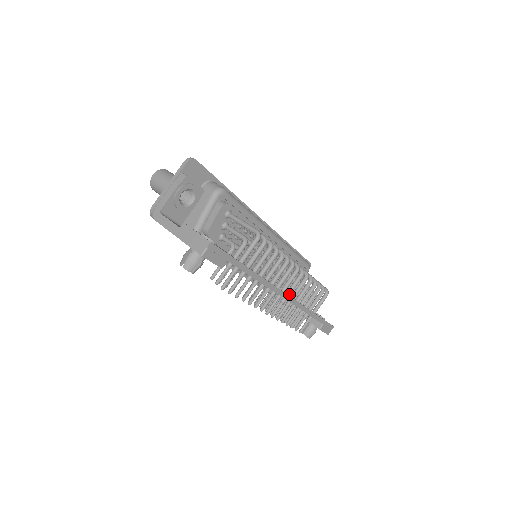
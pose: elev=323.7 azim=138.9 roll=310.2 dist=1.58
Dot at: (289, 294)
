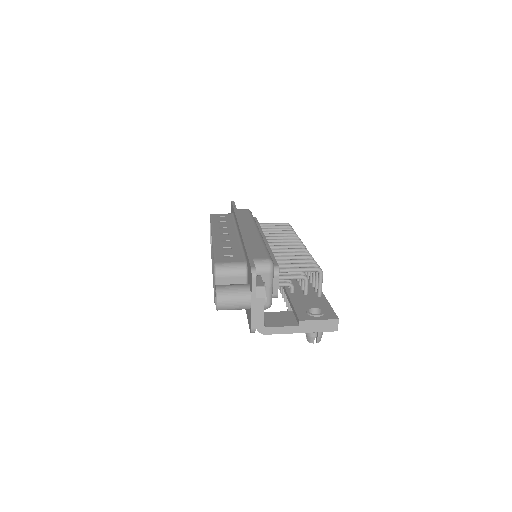
Dot at: occluded
